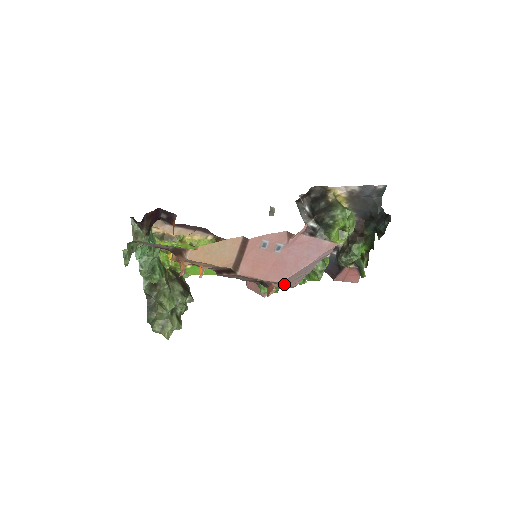
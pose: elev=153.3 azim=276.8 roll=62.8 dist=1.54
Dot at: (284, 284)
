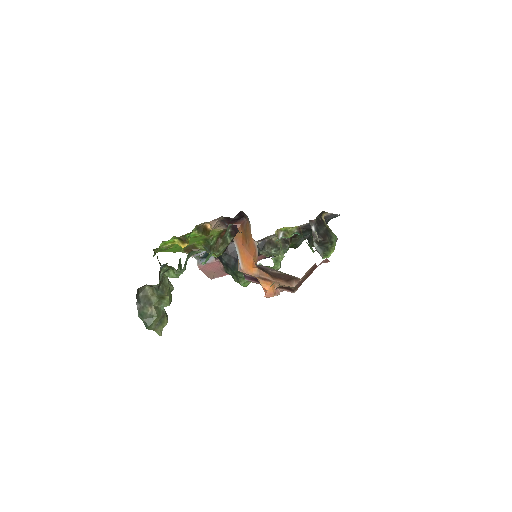
Dot at: occluded
